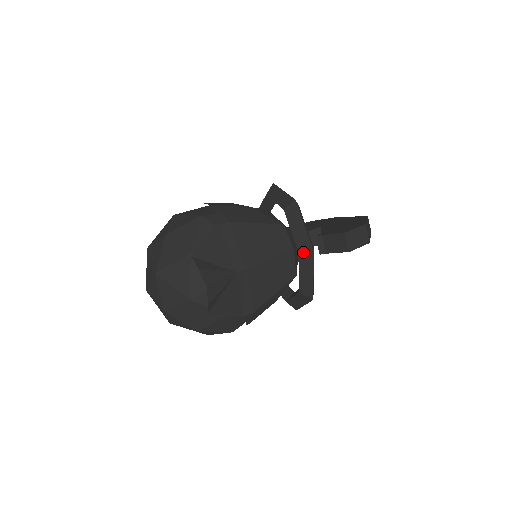
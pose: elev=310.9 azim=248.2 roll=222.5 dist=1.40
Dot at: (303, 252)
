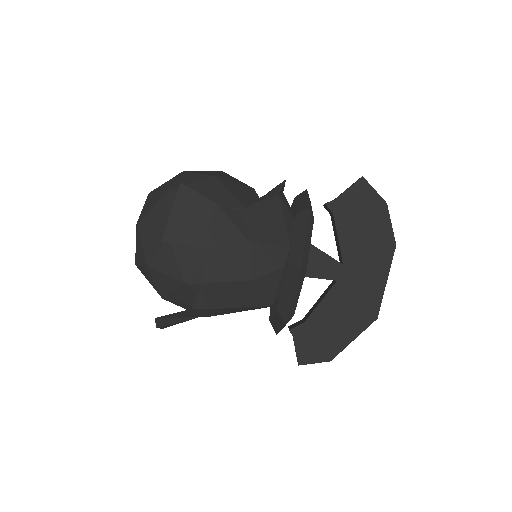
Dot at: occluded
